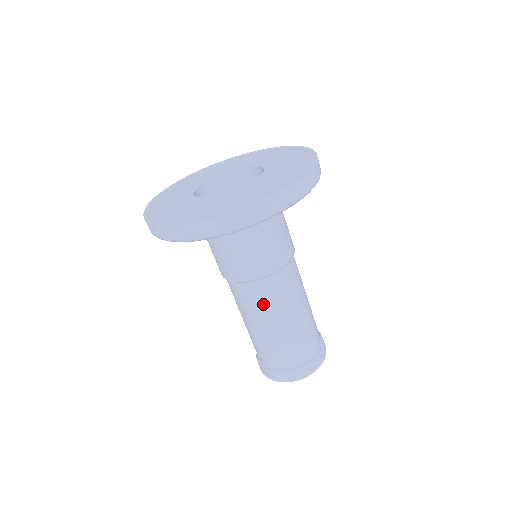
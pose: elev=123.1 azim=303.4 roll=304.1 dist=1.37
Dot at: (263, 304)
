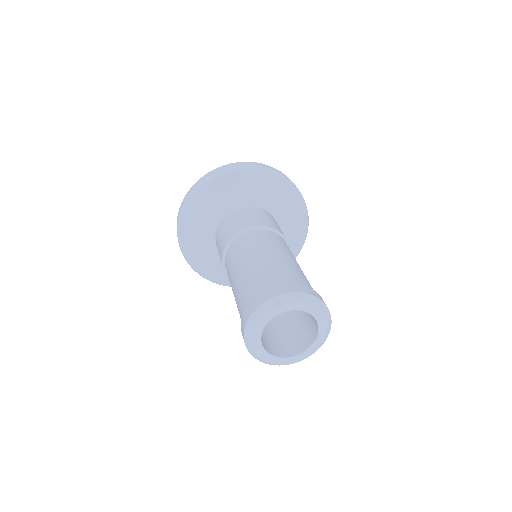
Dot at: (245, 247)
